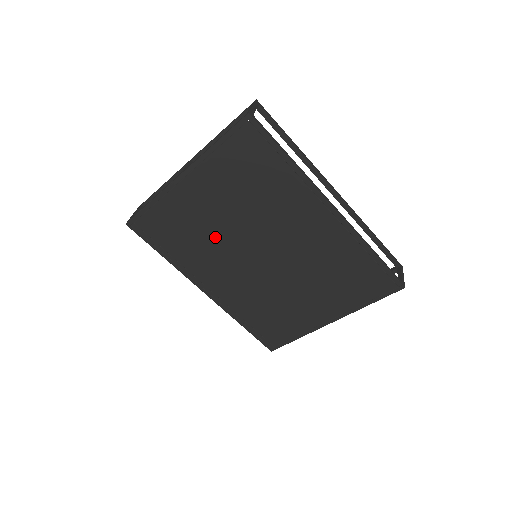
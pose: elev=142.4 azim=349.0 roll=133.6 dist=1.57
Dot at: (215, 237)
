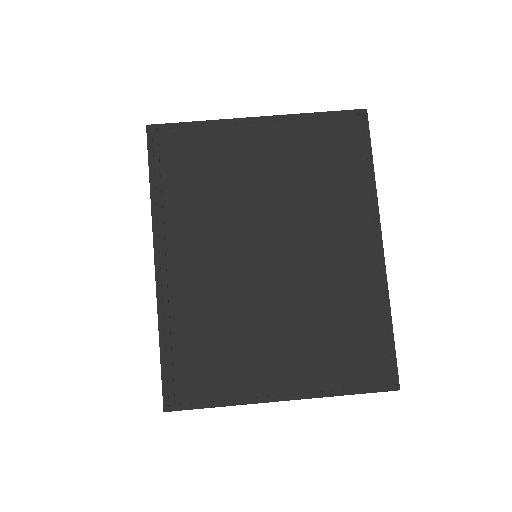
Dot at: (235, 201)
